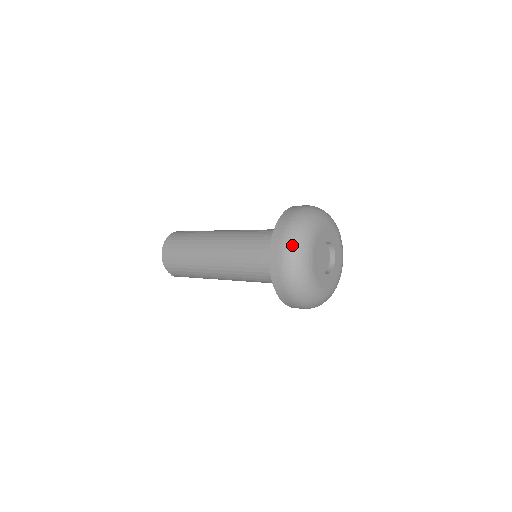
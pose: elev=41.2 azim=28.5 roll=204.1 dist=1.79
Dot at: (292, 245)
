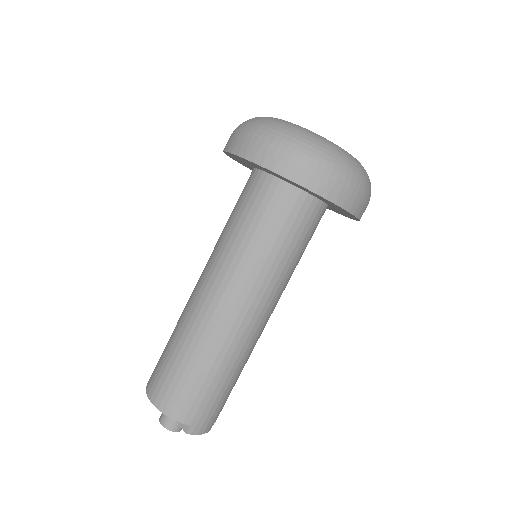
Dot at: (246, 122)
